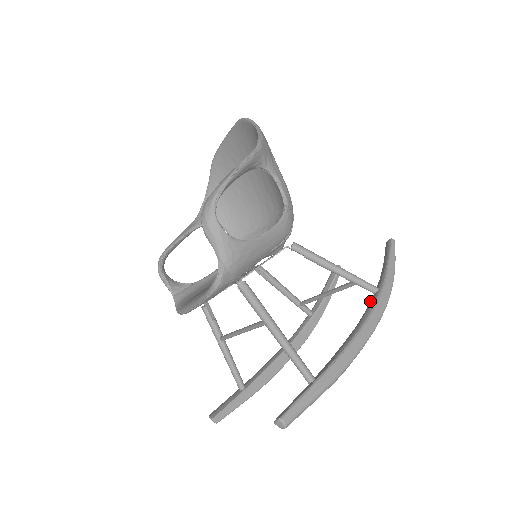
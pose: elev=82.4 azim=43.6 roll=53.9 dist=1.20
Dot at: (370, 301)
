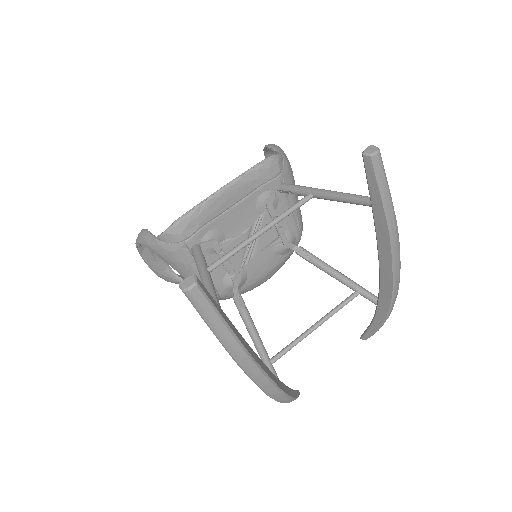
Dot at: occluded
